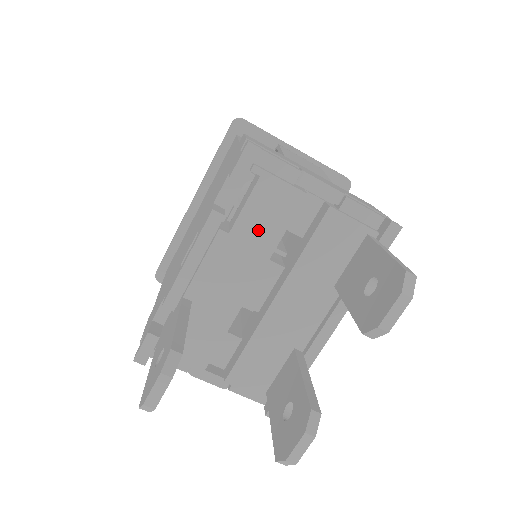
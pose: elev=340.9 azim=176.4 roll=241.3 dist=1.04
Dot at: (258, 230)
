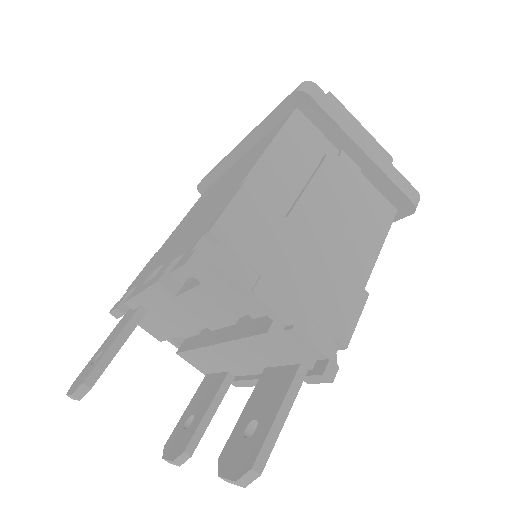
Dot at: (200, 309)
